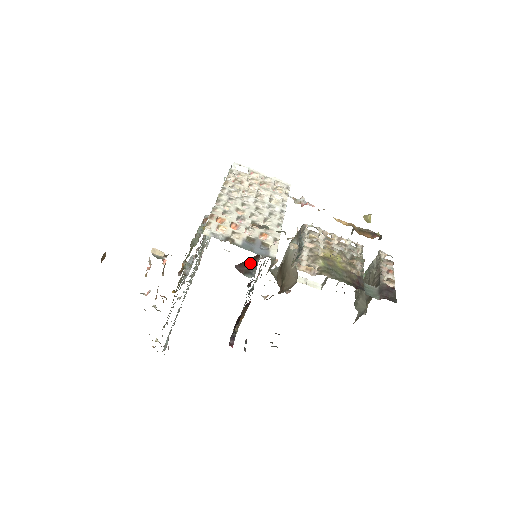
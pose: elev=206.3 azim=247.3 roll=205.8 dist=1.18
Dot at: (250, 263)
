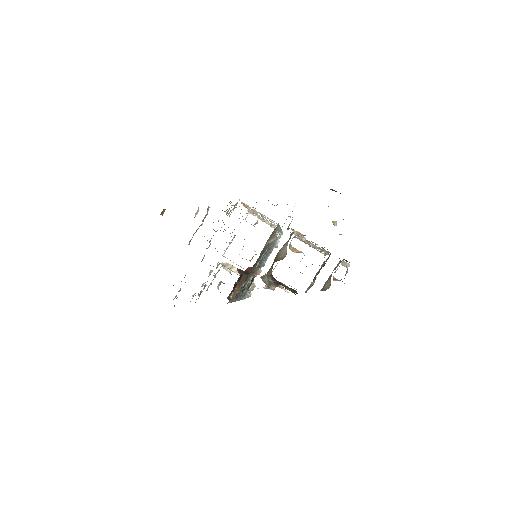
Dot at: occluded
